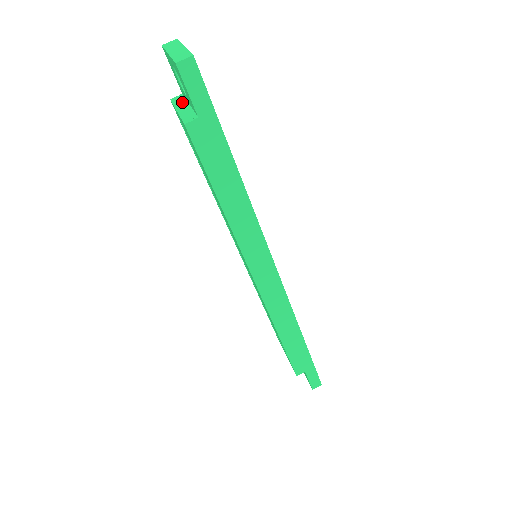
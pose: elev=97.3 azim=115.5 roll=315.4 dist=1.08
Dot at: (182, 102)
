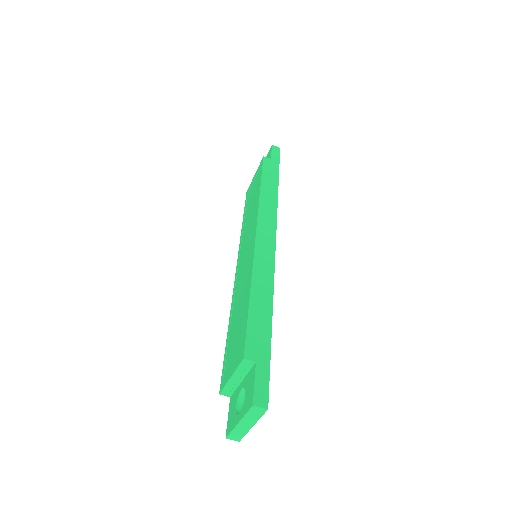
Dot at: (243, 373)
